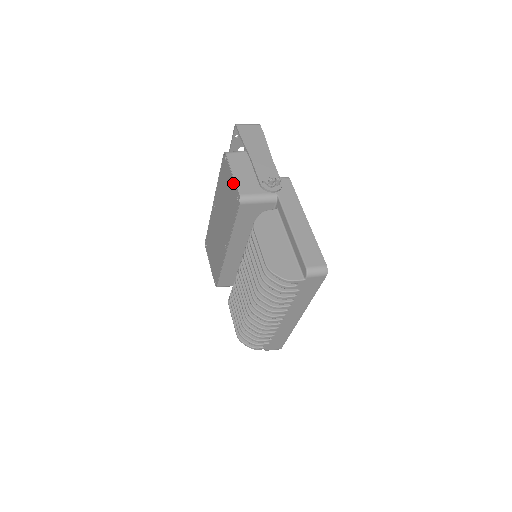
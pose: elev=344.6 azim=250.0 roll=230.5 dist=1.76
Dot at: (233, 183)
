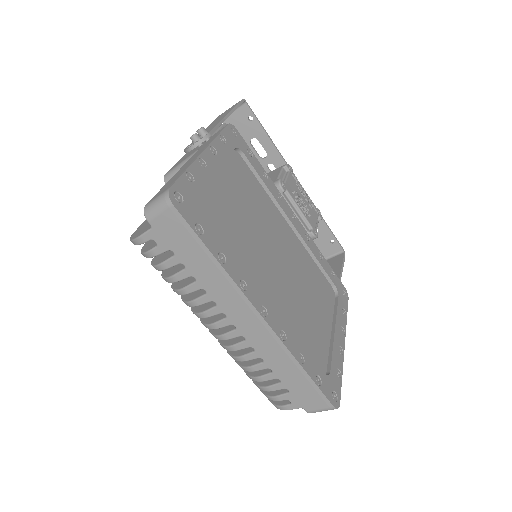
Dot at: occluded
